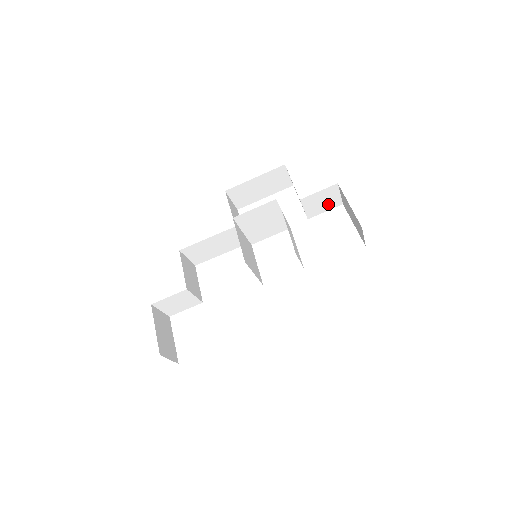
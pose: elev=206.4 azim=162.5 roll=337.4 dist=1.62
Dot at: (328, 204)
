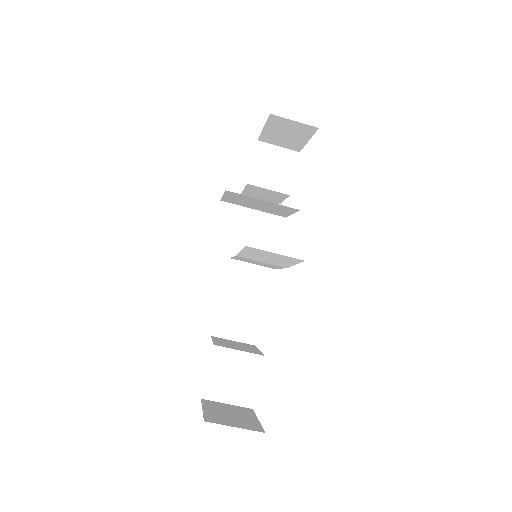
Dot at: (284, 165)
